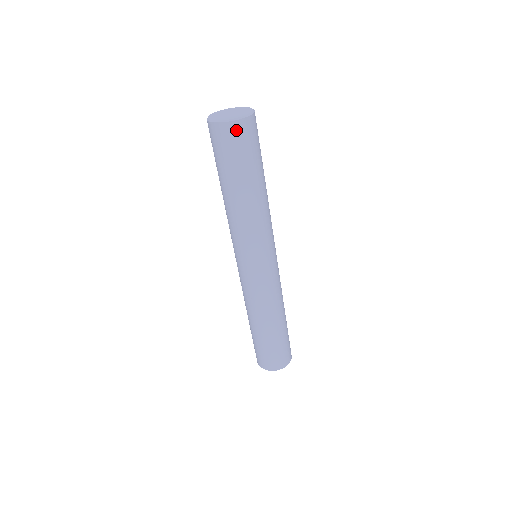
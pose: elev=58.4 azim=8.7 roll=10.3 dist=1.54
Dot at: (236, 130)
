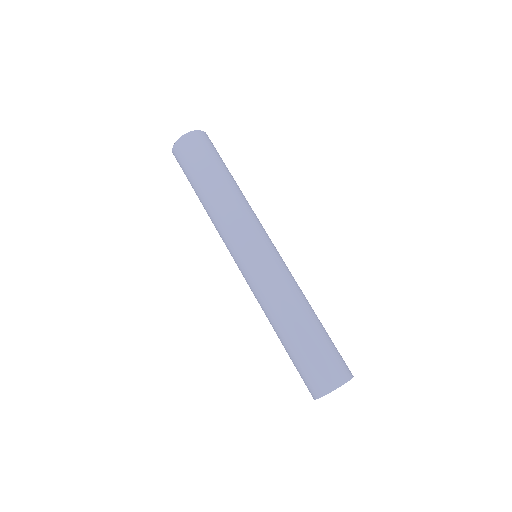
Dot at: (190, 140)
